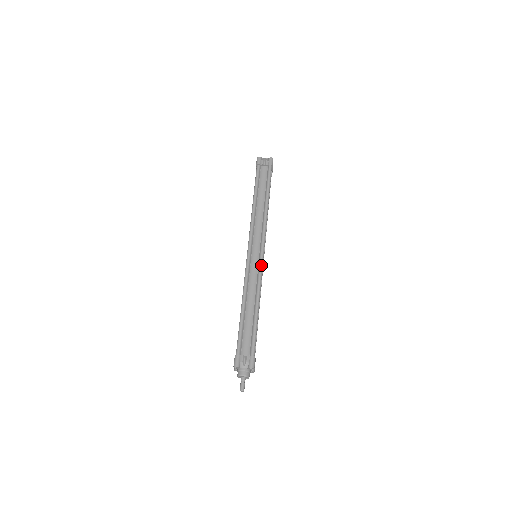
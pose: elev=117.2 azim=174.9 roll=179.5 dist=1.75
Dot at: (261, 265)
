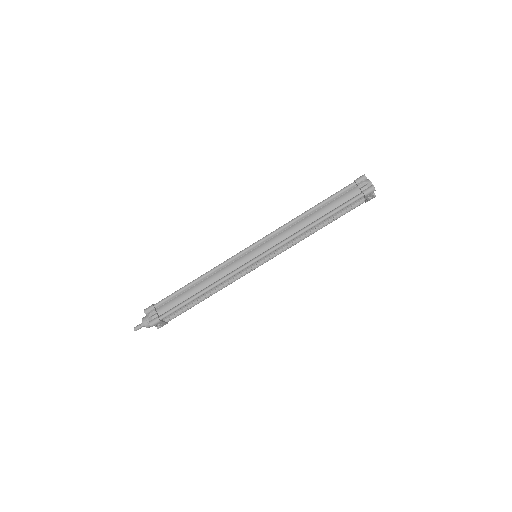
Dot at: (243, 267)
